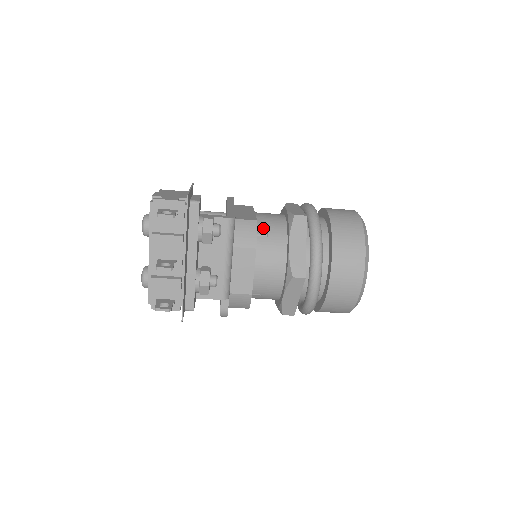
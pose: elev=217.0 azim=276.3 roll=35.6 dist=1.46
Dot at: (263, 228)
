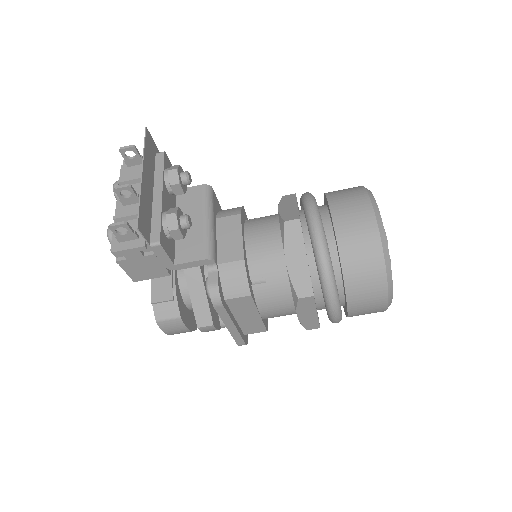
Dot at: (254, 218)
